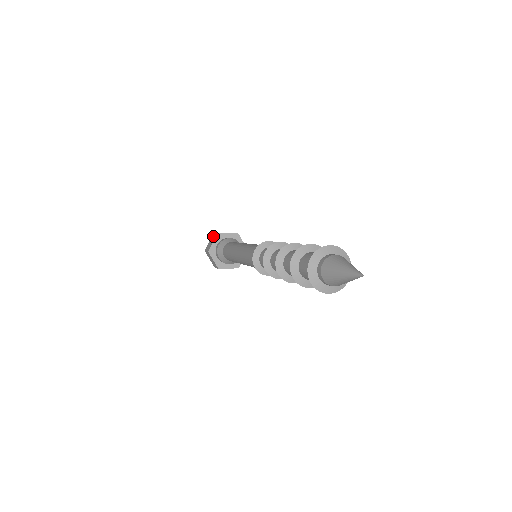
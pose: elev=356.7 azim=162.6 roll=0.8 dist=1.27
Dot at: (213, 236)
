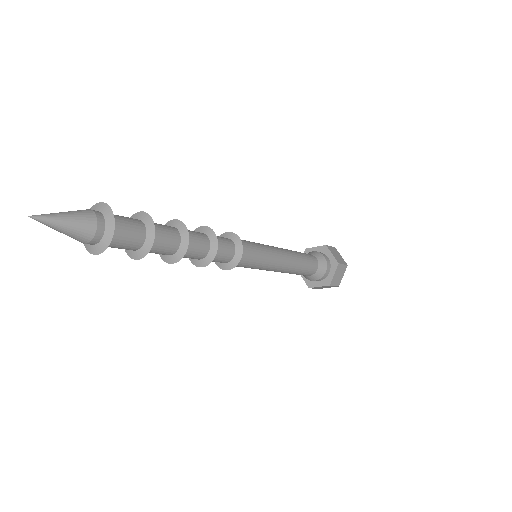
Dot at: occluded
